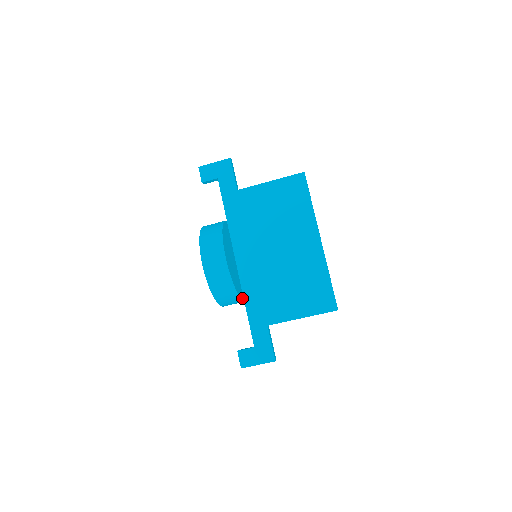
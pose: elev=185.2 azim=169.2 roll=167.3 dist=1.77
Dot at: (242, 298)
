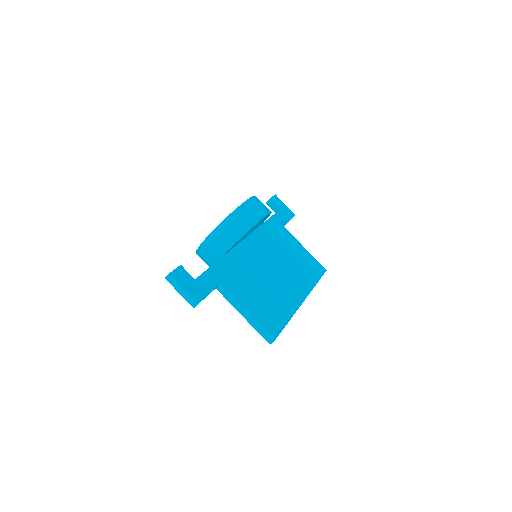
Dot at: occluded
